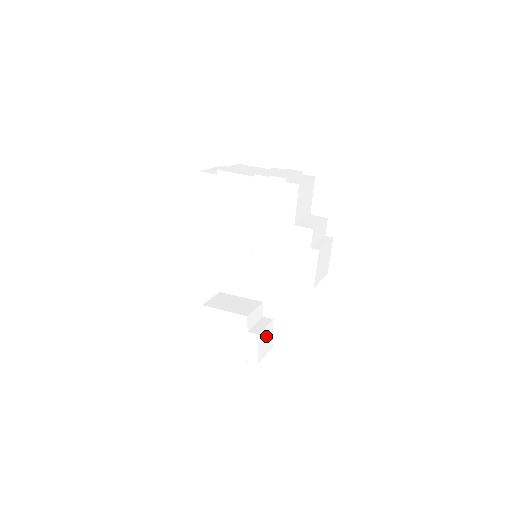
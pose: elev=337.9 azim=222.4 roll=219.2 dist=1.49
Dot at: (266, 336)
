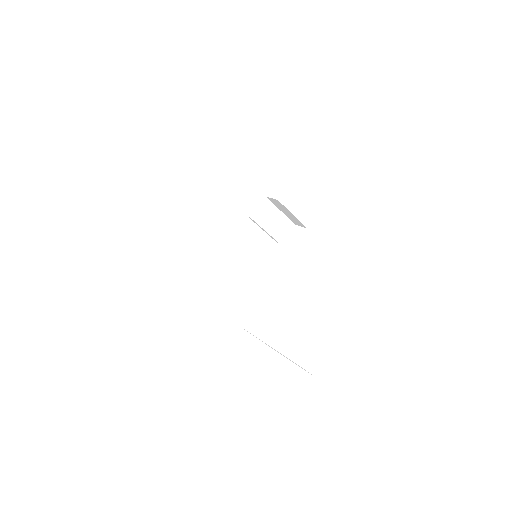
Dot at: occluded
